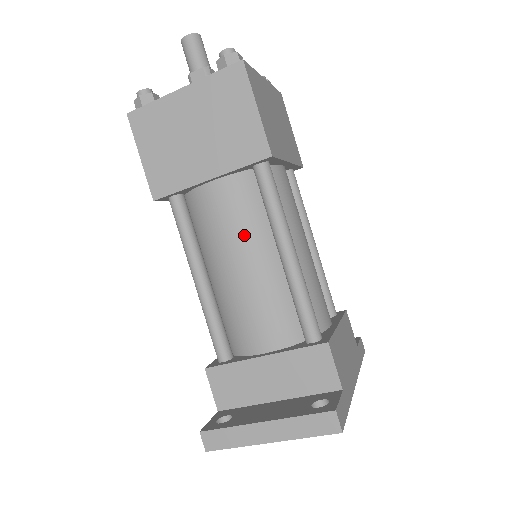
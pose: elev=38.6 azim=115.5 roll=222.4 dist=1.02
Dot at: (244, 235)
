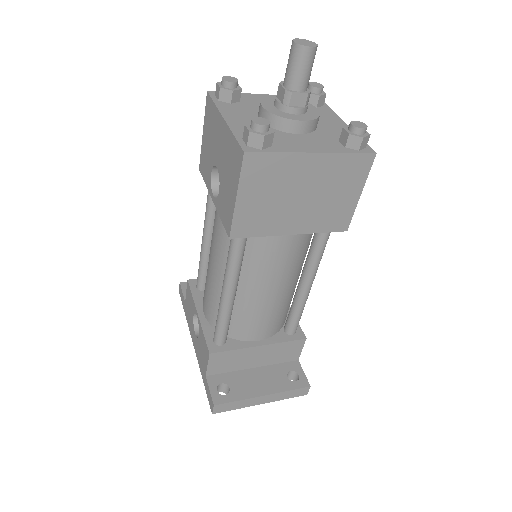
Dot at: (287, 271)
